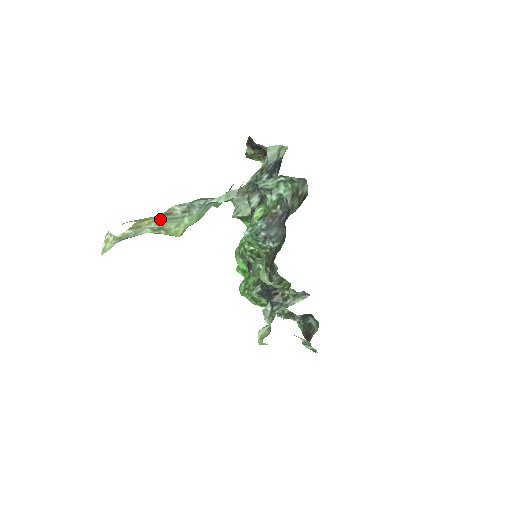
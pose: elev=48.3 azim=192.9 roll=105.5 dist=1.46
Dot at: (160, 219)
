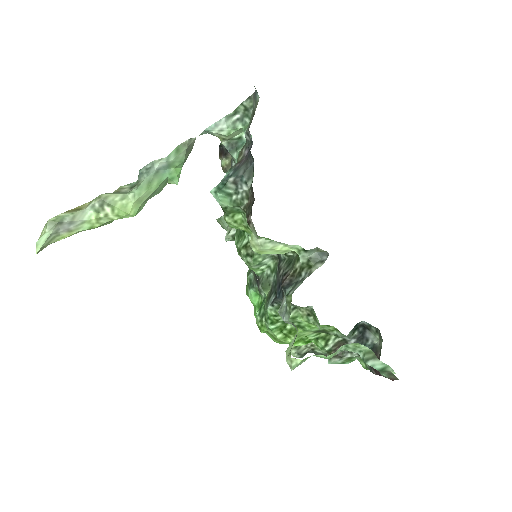
Dot at: (102, 195)
